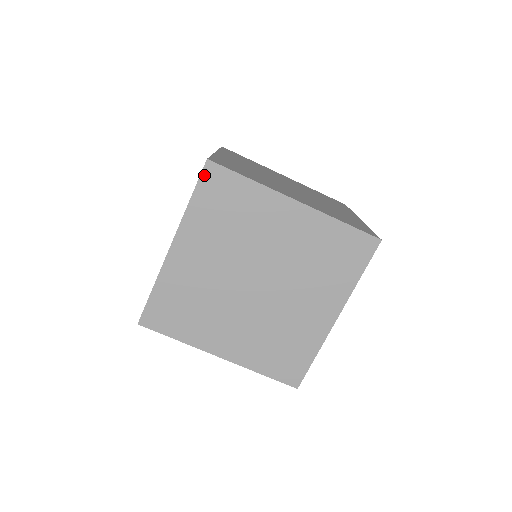
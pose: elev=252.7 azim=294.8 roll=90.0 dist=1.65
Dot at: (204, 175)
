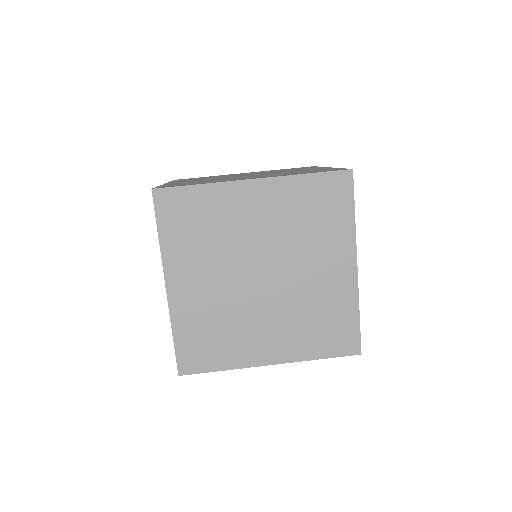
Dot at: (157, 205)
